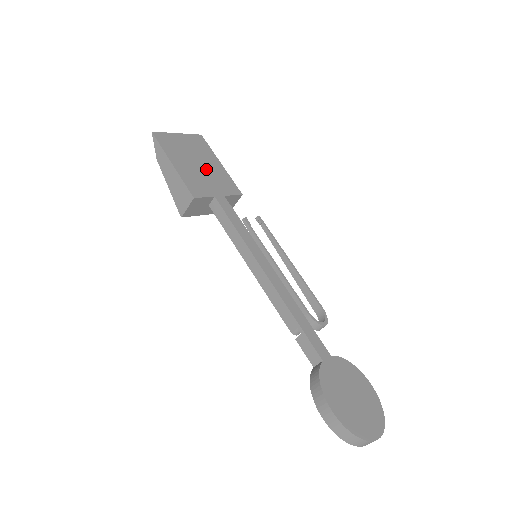
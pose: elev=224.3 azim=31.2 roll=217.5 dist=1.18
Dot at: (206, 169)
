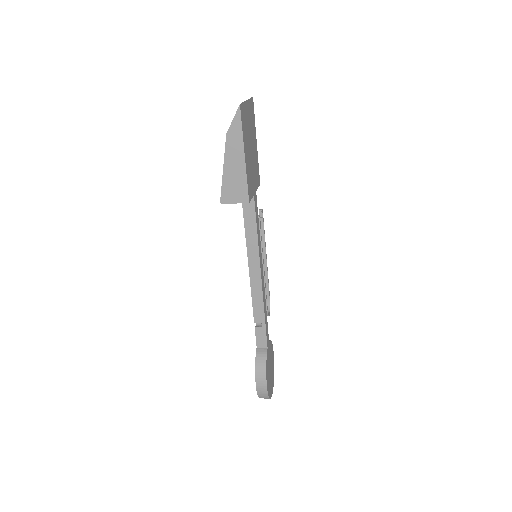
Dot at: (253, 155)
